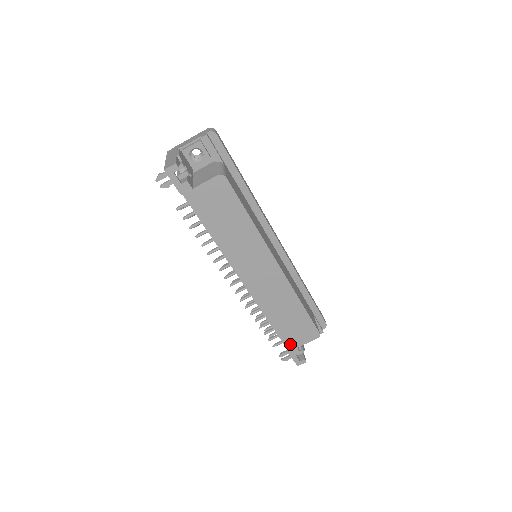
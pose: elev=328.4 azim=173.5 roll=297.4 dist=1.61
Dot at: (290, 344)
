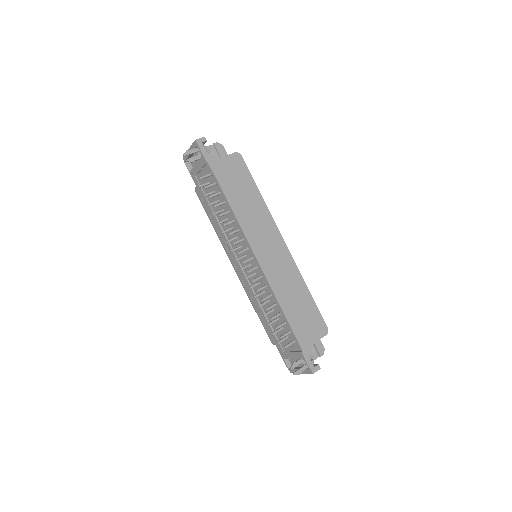
Dot at: (303, 340)
